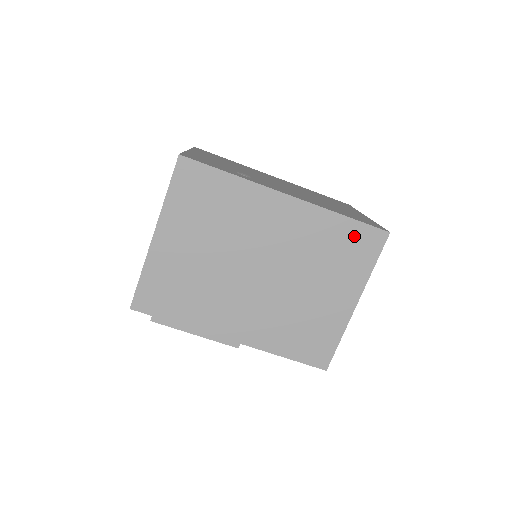
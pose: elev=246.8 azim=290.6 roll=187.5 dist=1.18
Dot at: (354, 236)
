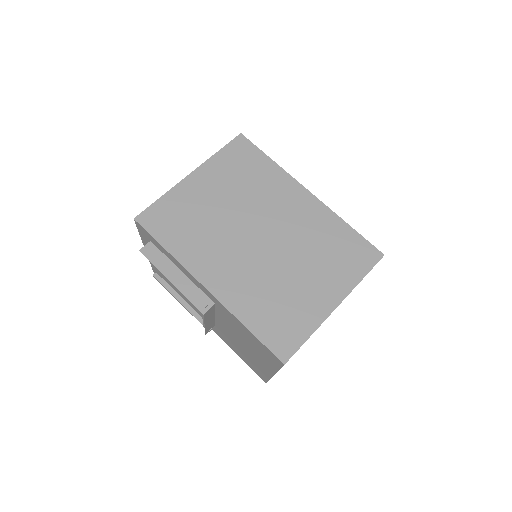
Dot at: (353, 245)
